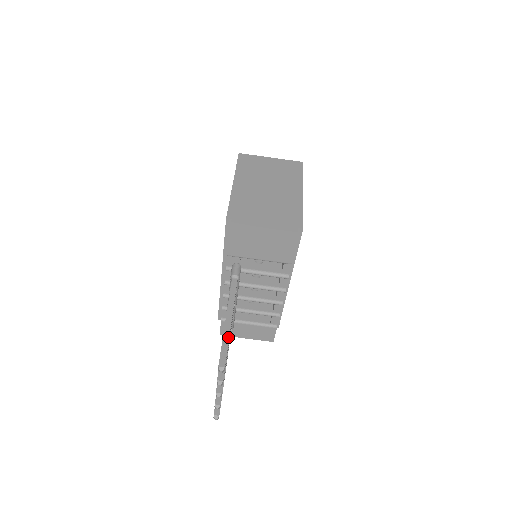
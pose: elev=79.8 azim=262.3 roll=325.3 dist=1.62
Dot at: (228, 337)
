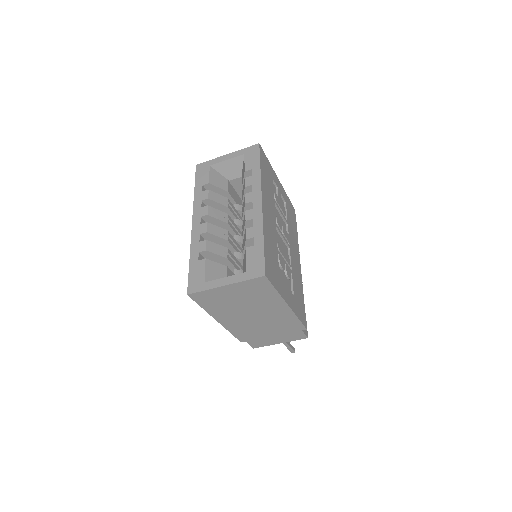
Dot at: (288, 345)
